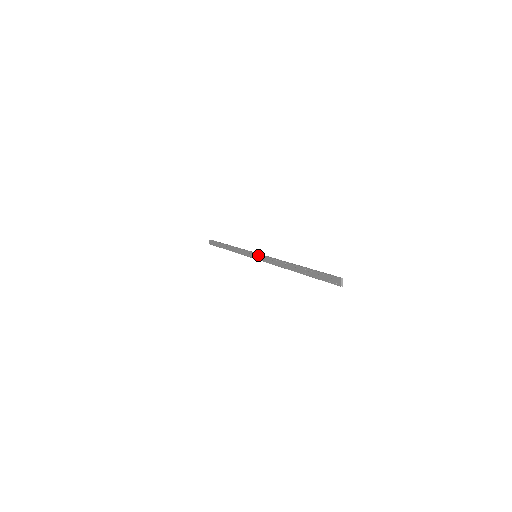
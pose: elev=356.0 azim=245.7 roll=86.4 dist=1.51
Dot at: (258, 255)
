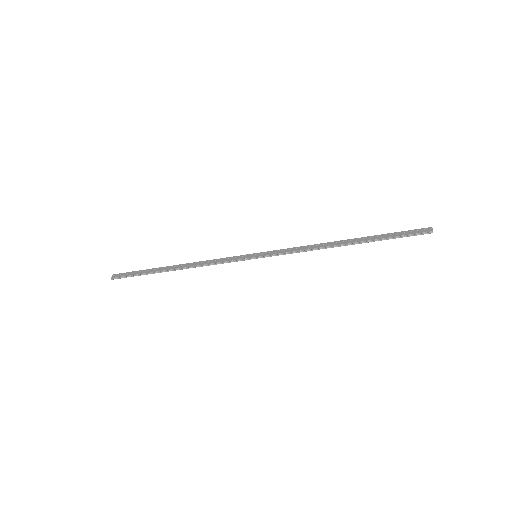
Dot at: (265, 252)
